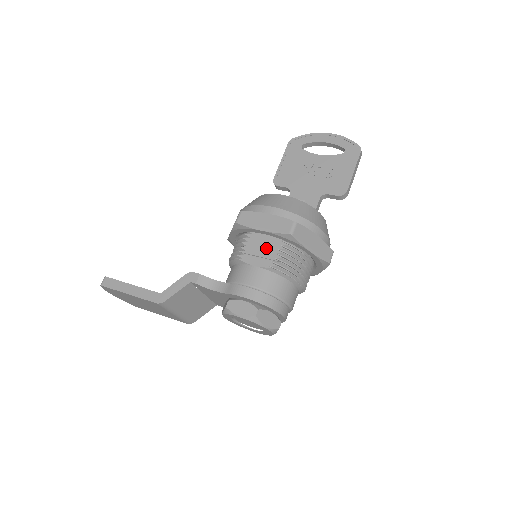
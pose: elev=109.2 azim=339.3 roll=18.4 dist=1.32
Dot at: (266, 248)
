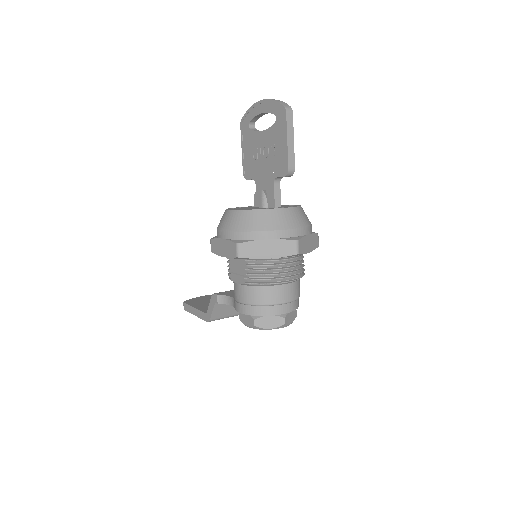
Dot at: (239, 265)
